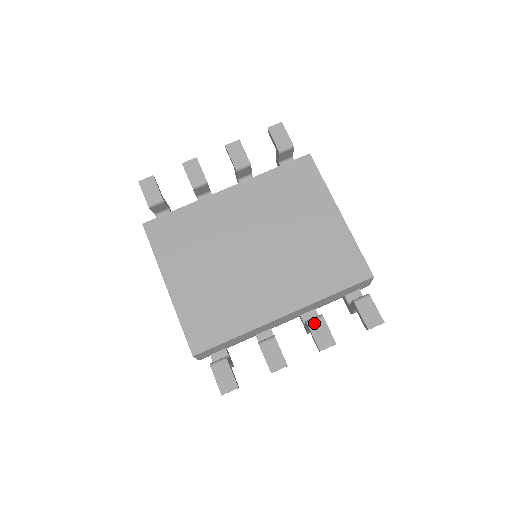
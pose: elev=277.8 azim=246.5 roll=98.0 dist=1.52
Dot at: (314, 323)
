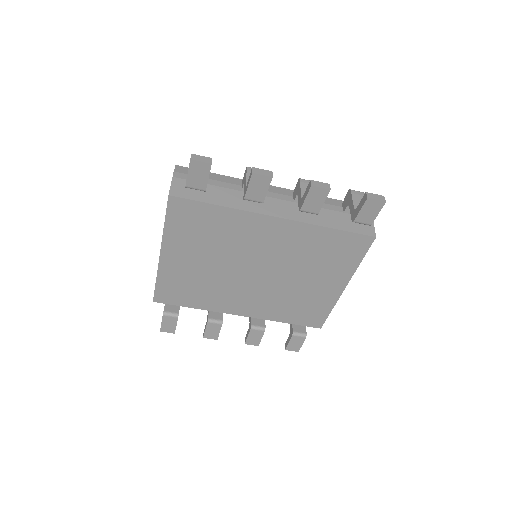
Dot at: (255, 331)
